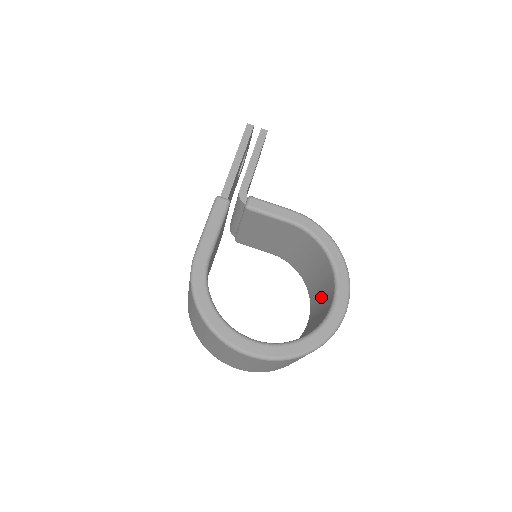
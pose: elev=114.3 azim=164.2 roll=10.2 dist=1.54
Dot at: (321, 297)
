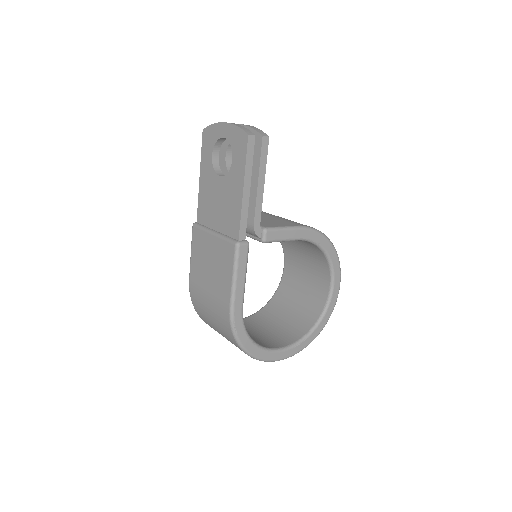
Dot at: (306, 268)
